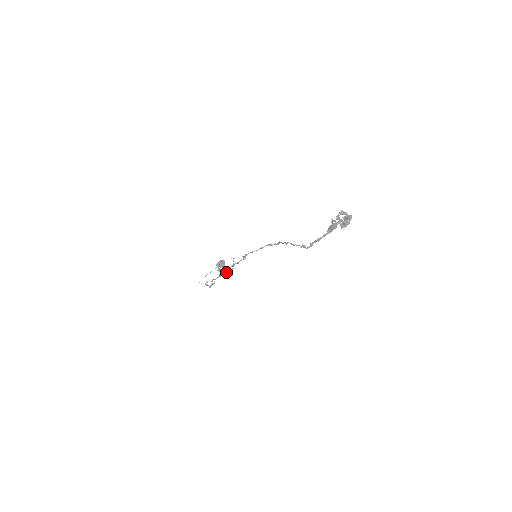
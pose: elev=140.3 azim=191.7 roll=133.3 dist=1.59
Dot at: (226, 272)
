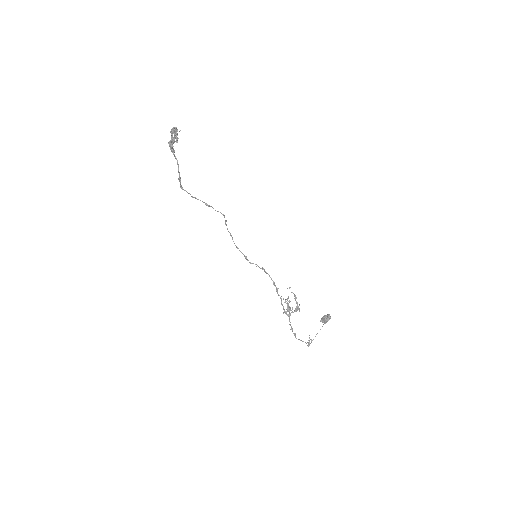
Dot at: (296, 310)
